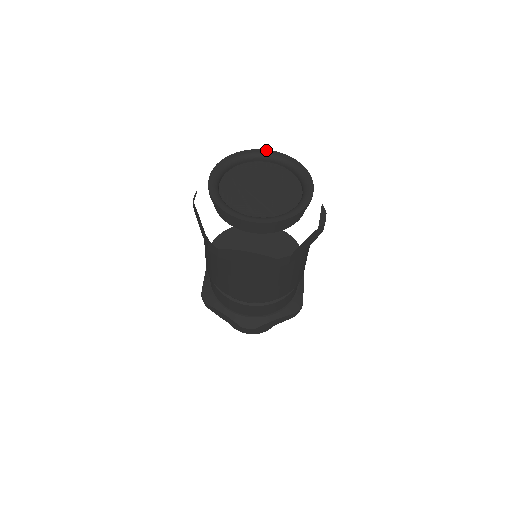
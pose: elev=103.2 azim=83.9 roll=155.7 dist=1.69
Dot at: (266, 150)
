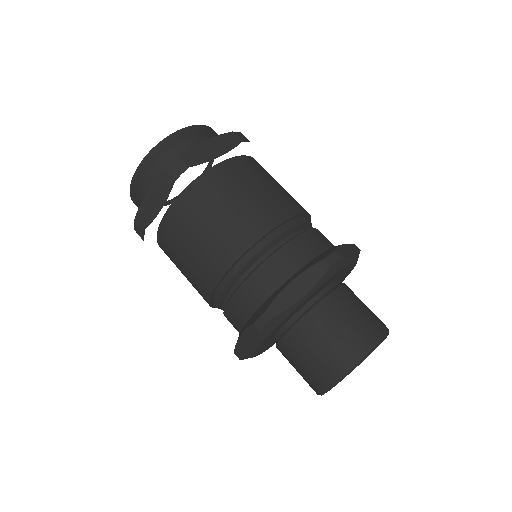
Dot at: occluded
